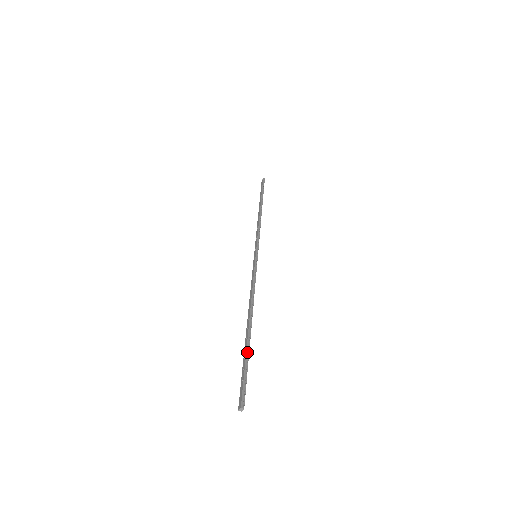
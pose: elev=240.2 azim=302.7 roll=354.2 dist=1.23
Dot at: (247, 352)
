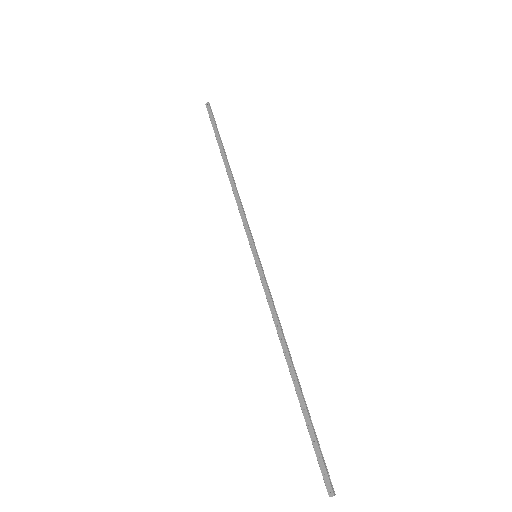
Dot at: (309, 417)
